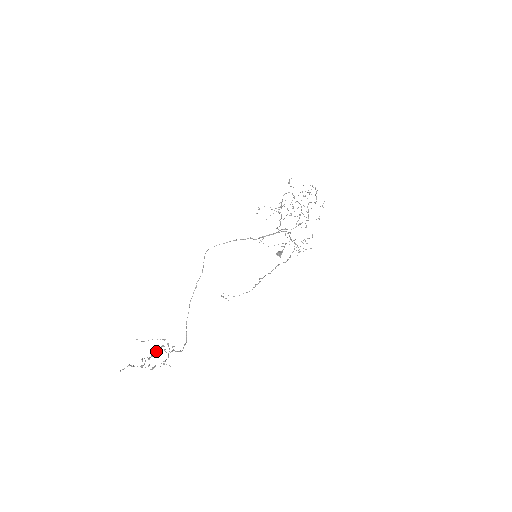
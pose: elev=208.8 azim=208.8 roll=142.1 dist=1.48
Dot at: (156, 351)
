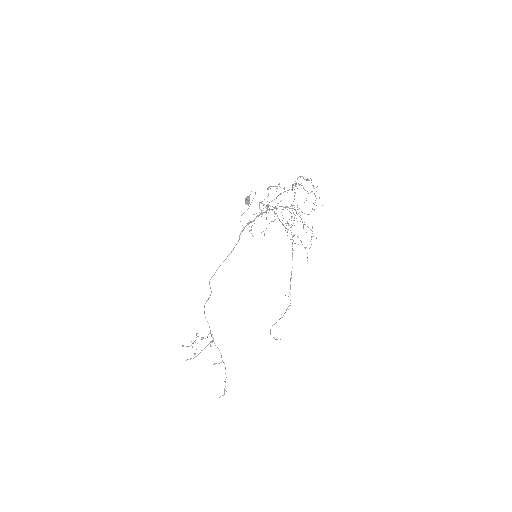
Dot at: occluded
